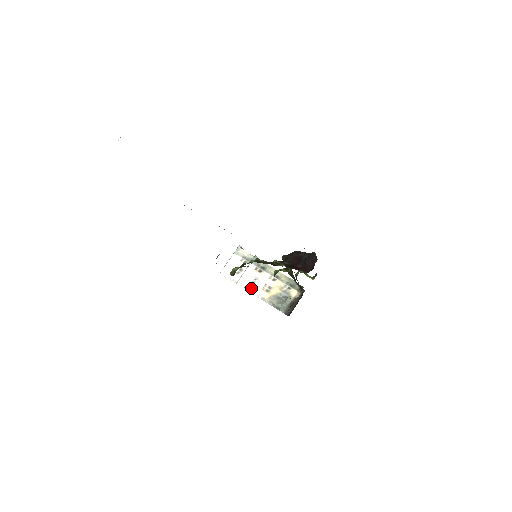
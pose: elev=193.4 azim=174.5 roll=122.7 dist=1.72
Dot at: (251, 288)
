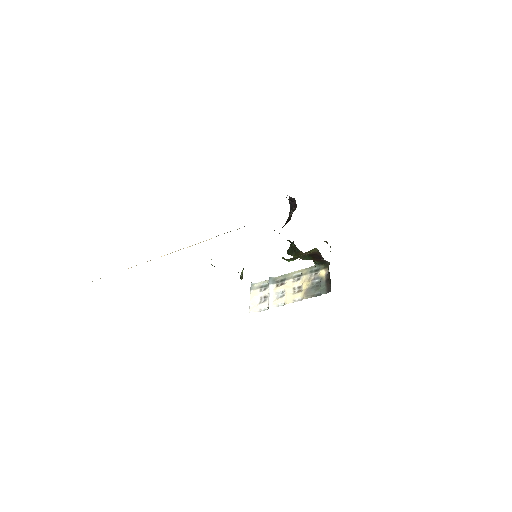
Dot at: (284, 301)
